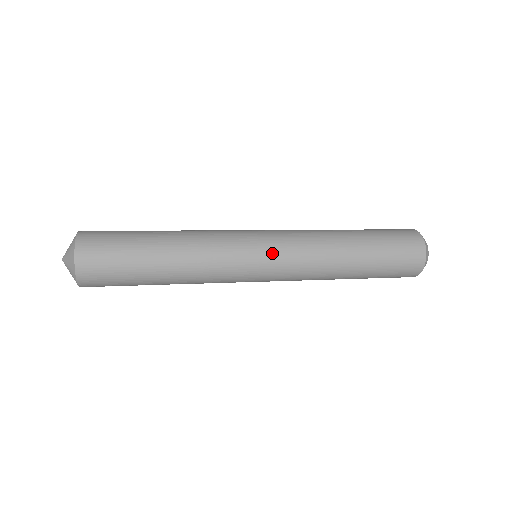
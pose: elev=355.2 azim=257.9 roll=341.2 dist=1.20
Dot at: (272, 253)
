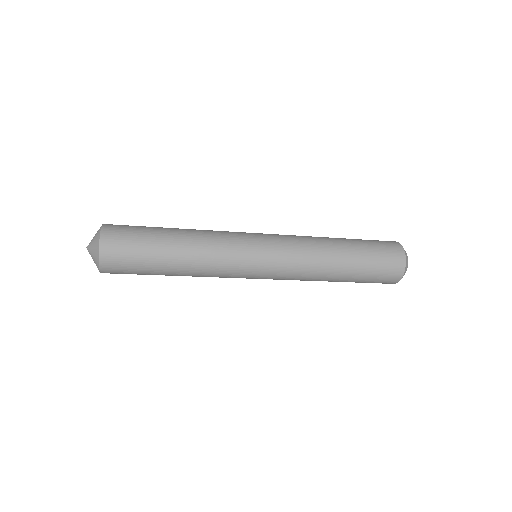
Dot at: (270, 243)
